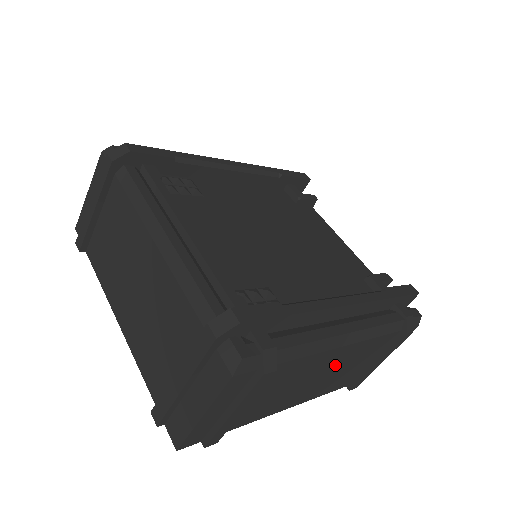
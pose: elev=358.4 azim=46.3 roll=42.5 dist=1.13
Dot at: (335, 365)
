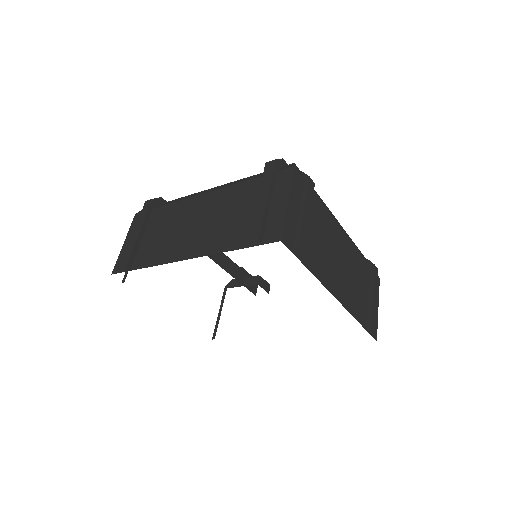
Dot at: (346, 259)
